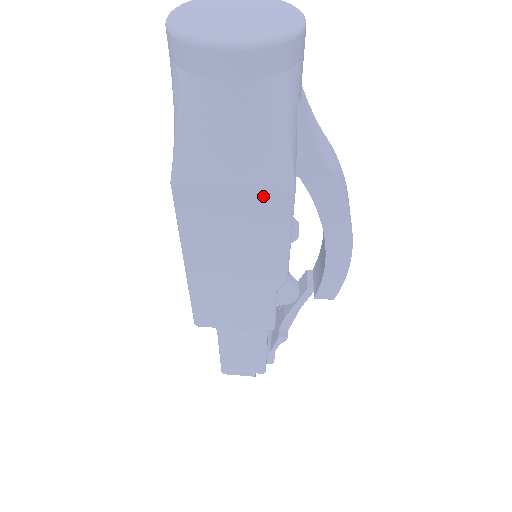
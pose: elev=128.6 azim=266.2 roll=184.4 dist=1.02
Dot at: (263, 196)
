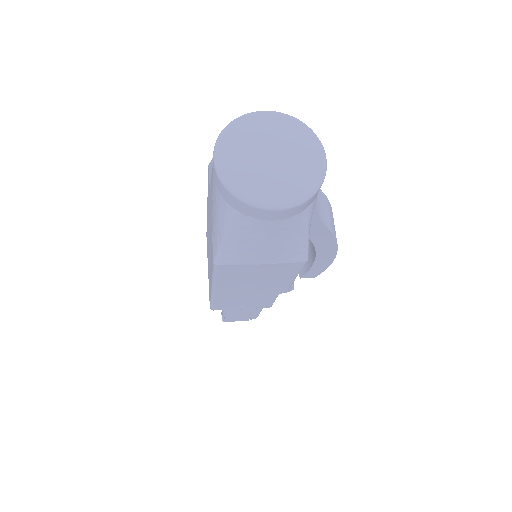
Dot at: (284, 265)
